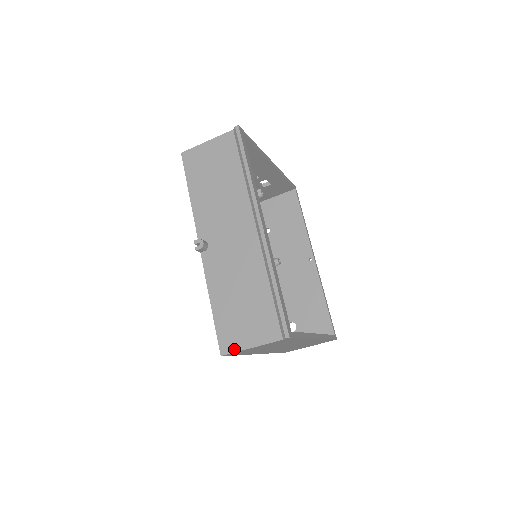
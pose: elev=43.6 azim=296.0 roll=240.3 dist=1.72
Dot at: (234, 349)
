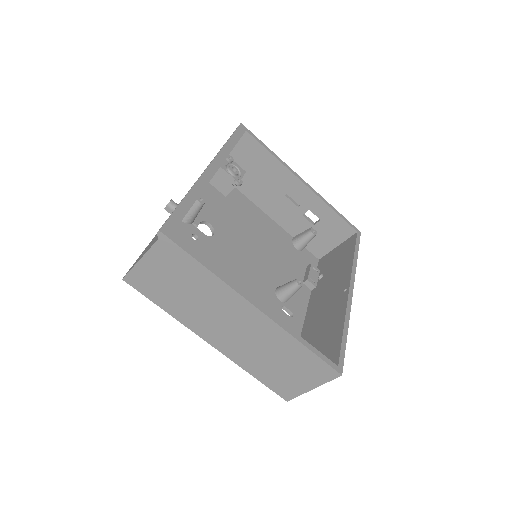
Dot at: (131, 268)
